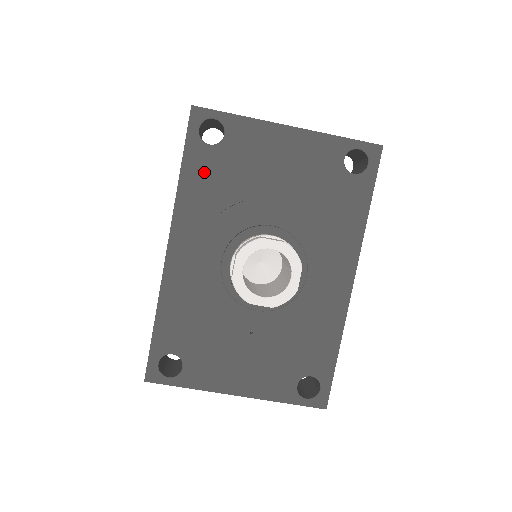
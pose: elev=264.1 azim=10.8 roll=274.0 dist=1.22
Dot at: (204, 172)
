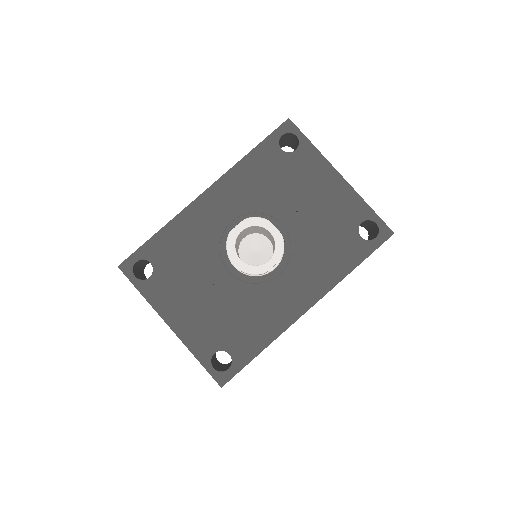
Dot at: (265, 163)
